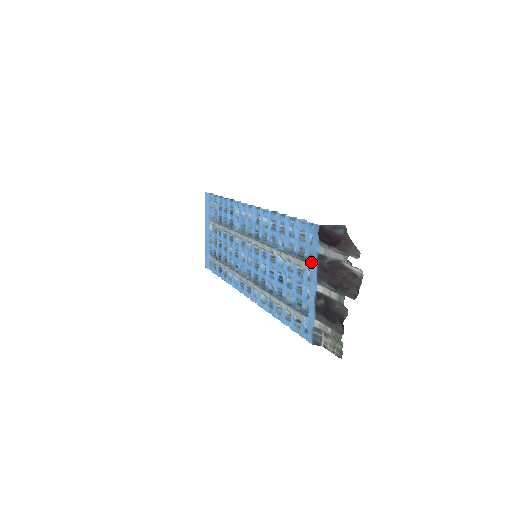
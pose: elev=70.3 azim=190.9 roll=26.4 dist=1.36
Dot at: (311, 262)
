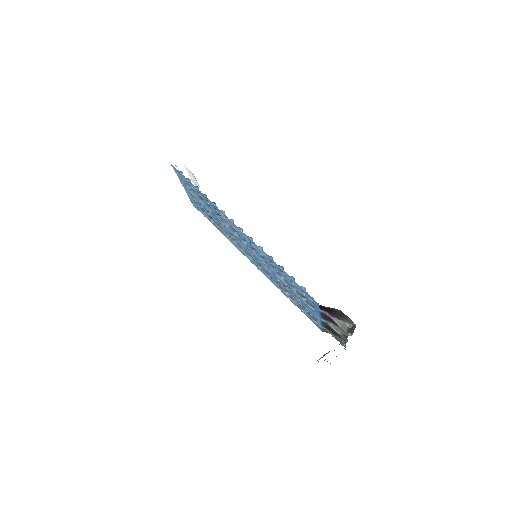
Dot at: (315, 309)
